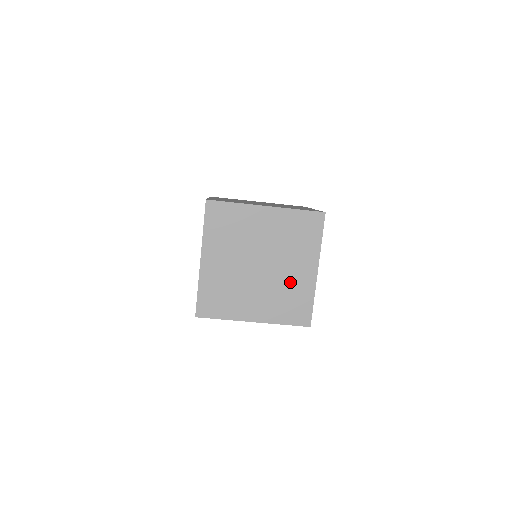
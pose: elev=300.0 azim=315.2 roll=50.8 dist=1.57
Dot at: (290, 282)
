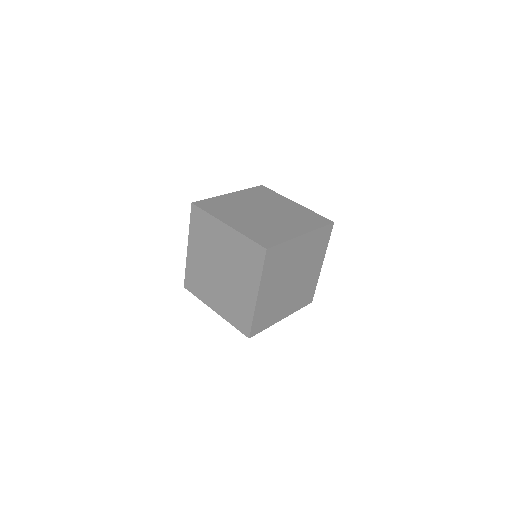
Dot at: (238, 295)
